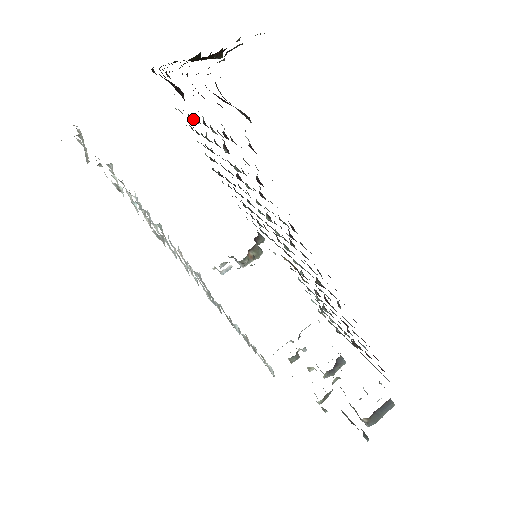
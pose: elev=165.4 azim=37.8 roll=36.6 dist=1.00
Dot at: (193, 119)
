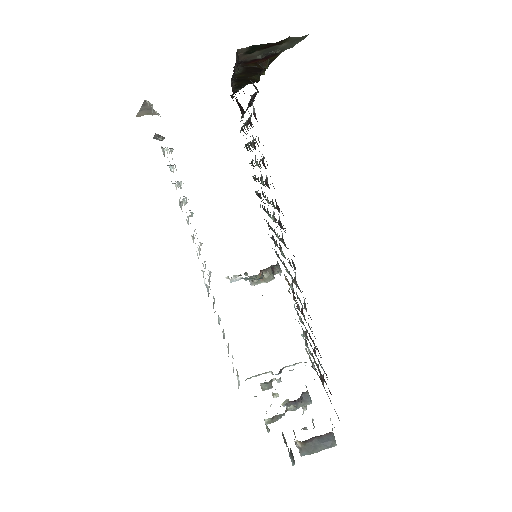
Dot at: occluded
